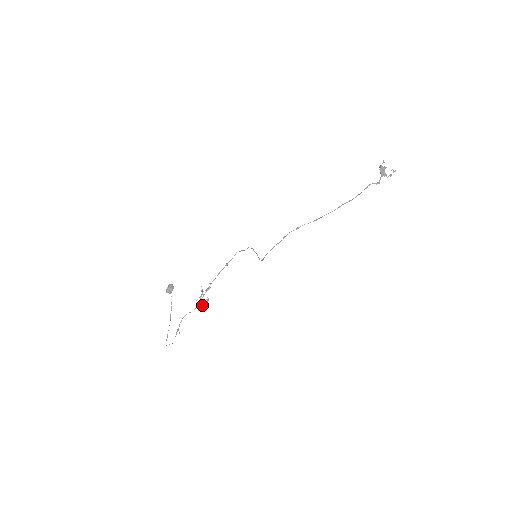
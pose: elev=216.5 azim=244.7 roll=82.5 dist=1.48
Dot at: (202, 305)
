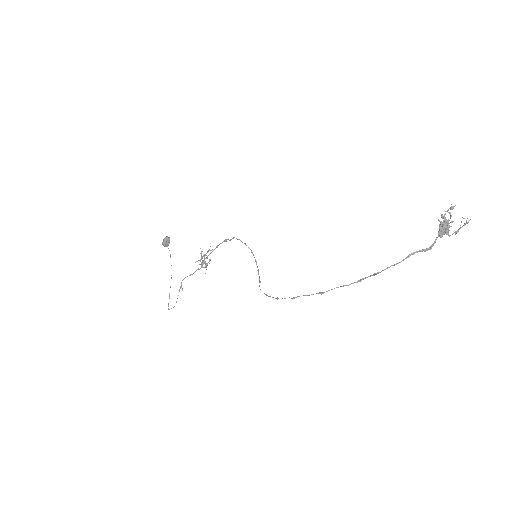
Dot at: (203, 267)
